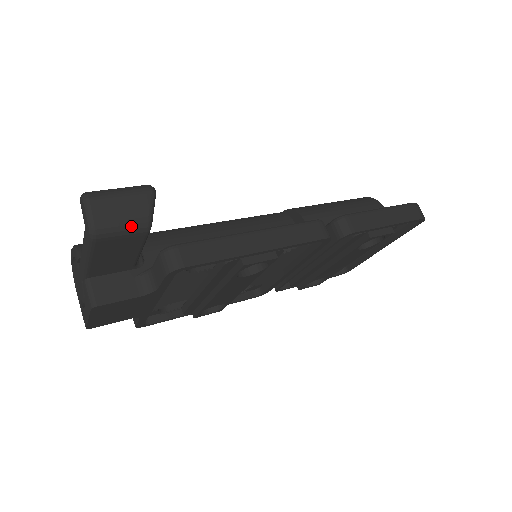
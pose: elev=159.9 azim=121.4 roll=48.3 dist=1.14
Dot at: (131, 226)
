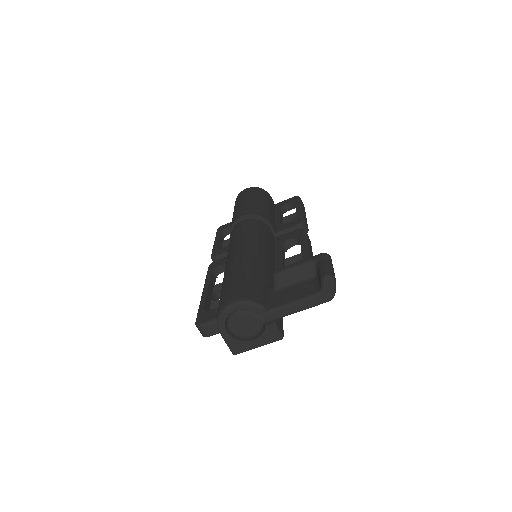
Dot at: occluded
